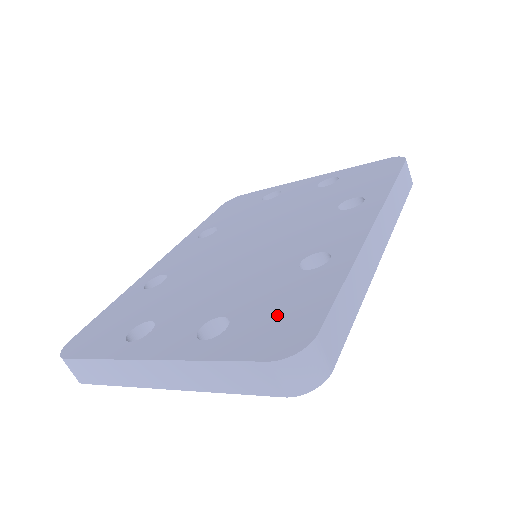
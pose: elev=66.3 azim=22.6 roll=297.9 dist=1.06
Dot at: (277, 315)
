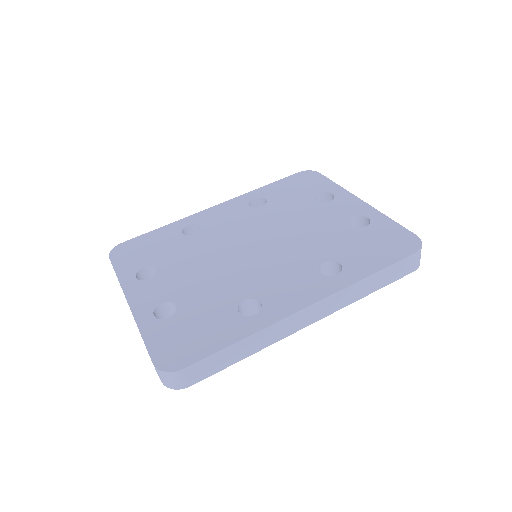
Dot at: (189, 334)
